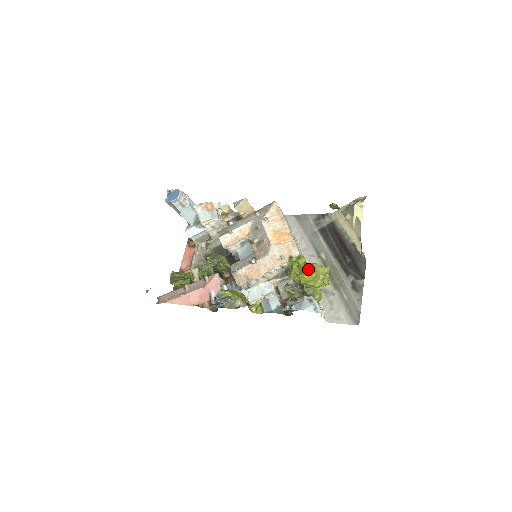
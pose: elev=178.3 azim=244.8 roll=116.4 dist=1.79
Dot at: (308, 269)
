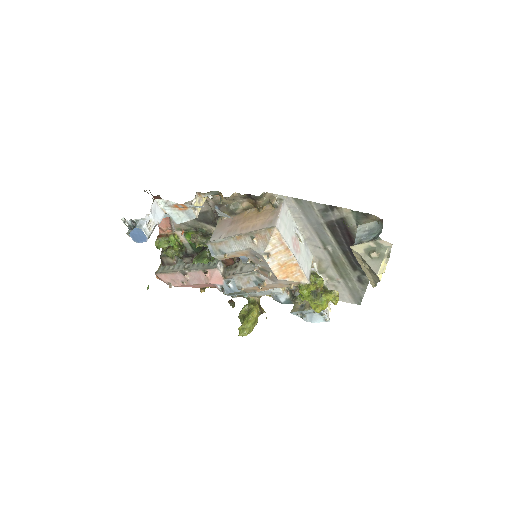
Dot at: (320, 305)
